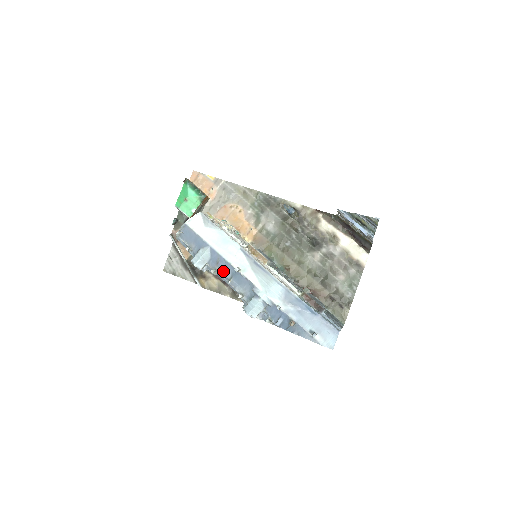
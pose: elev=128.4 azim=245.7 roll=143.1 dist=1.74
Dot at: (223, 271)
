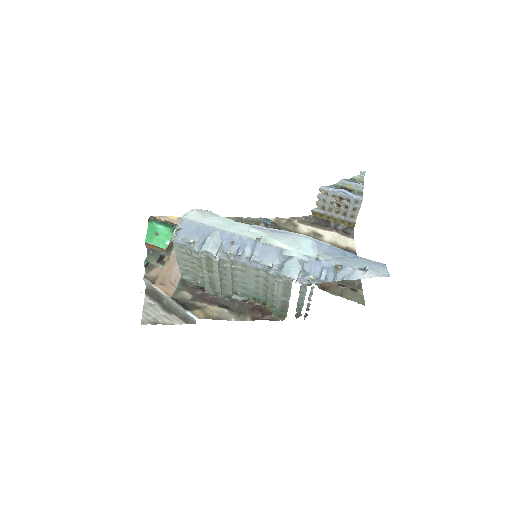
Dot at: (241, 250)
